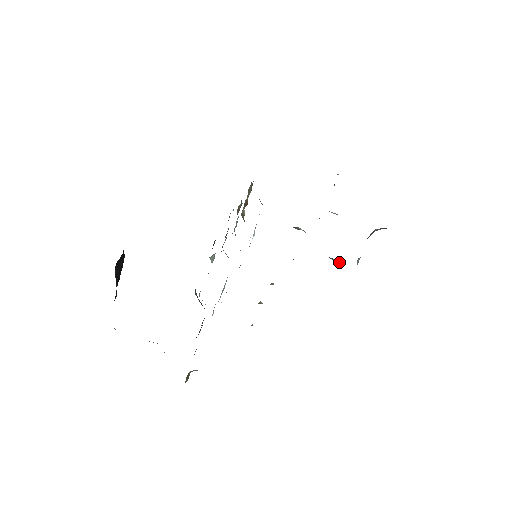
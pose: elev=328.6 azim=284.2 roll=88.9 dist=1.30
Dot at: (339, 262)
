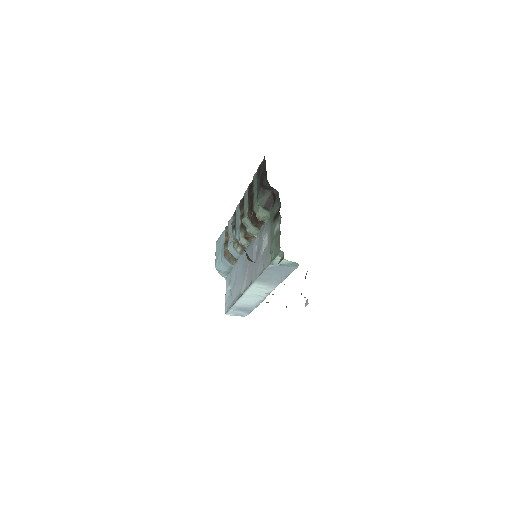
Dot at: occluded
